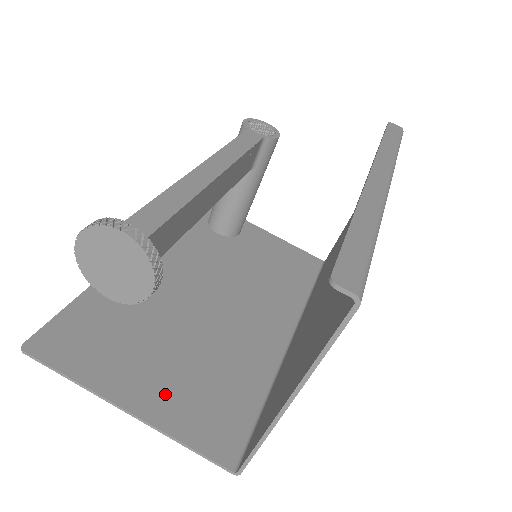
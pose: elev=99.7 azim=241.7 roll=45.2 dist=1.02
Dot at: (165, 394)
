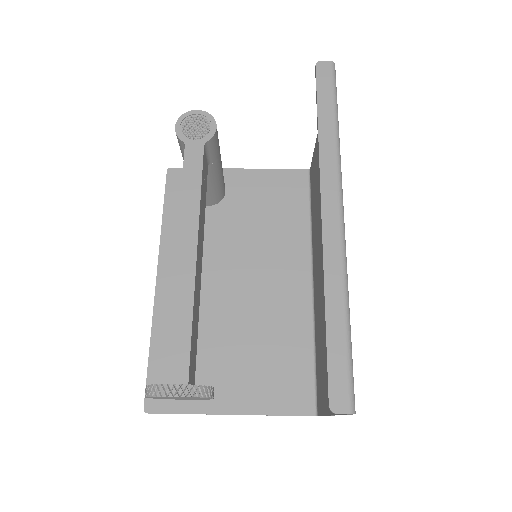
Dot at: (248, 388)
